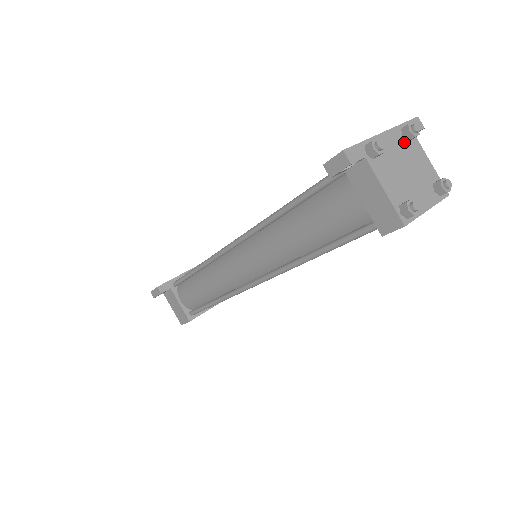
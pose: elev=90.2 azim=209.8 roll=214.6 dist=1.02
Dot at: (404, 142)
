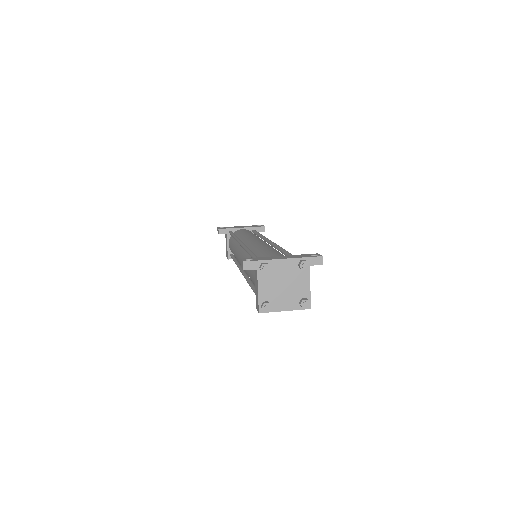
Dot at: (296, 269)
